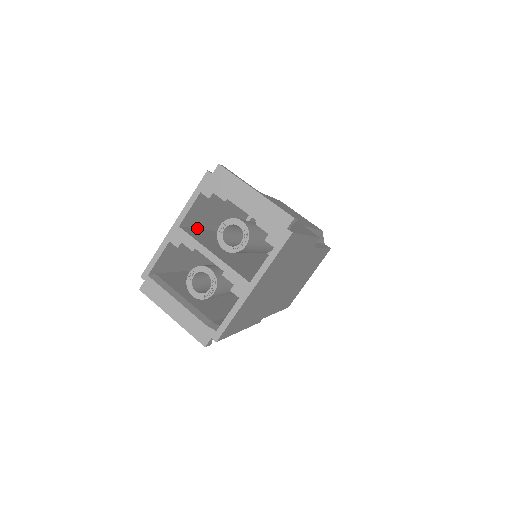
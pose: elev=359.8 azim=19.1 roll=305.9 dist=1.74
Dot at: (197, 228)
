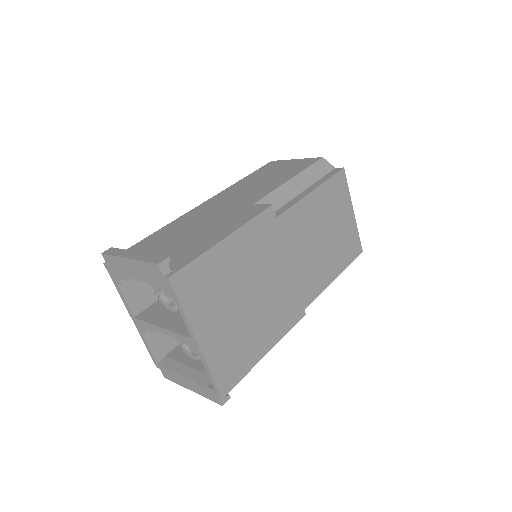
Dot at: occluded
